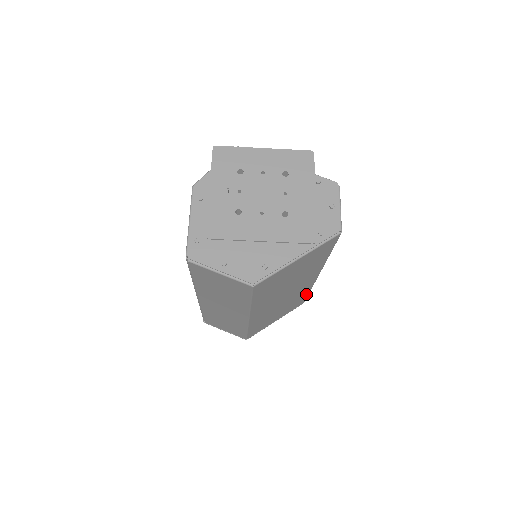
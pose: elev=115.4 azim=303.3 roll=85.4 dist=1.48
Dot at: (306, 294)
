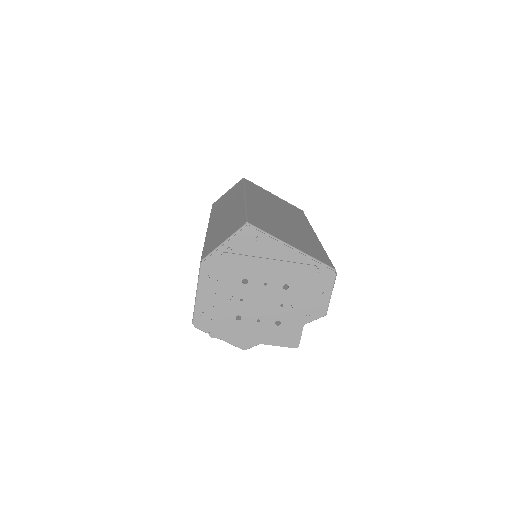
Dot at: occluded
